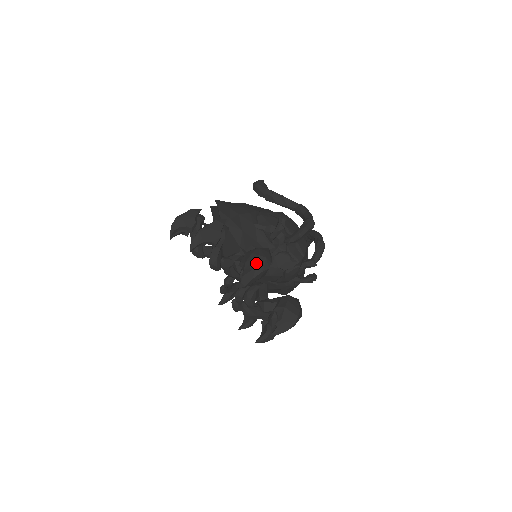
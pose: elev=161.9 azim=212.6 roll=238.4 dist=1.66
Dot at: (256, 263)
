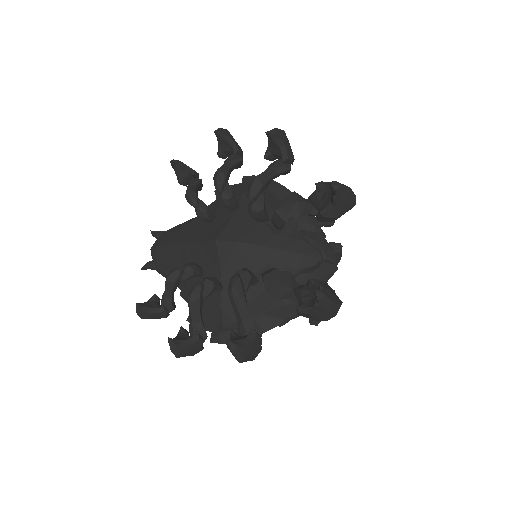
Dot at: occluded
